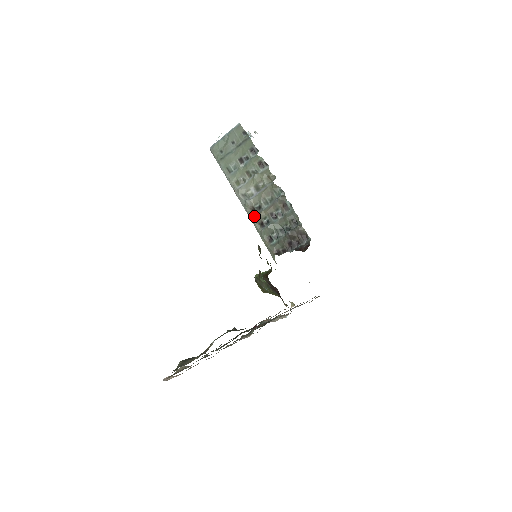
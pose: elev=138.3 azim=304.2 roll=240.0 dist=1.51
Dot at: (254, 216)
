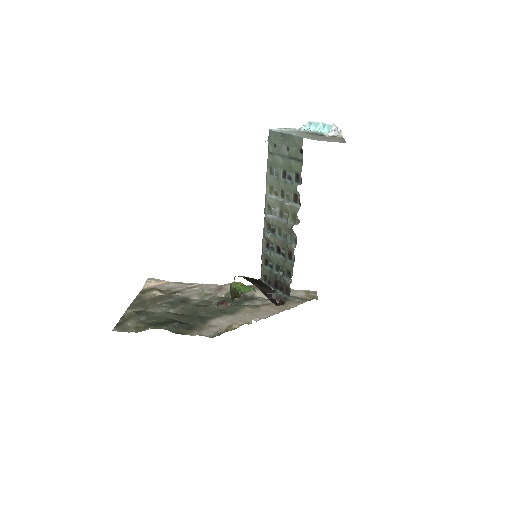
Dot at: (264, 234)
